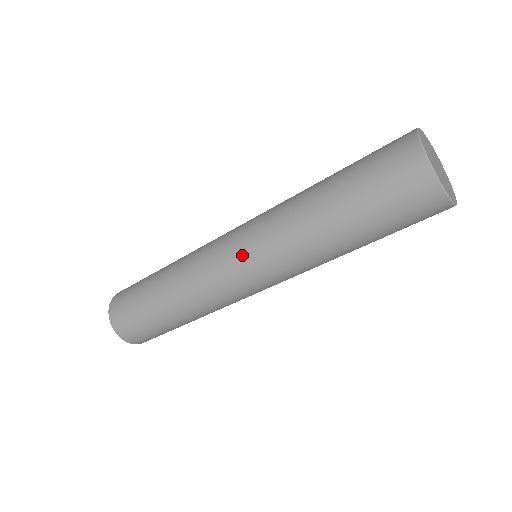
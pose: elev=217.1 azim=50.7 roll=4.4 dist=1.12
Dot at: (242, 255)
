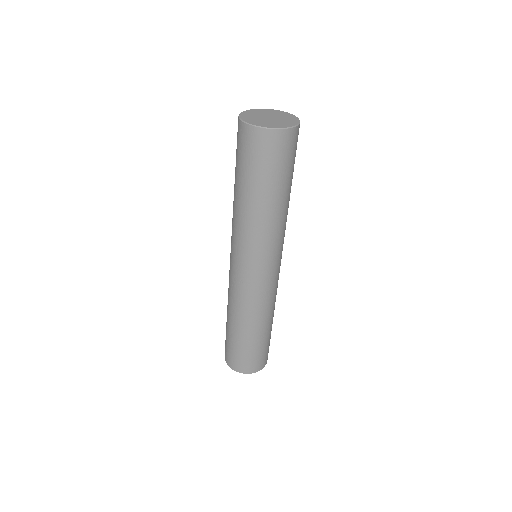
Dot at: (231, 253)
